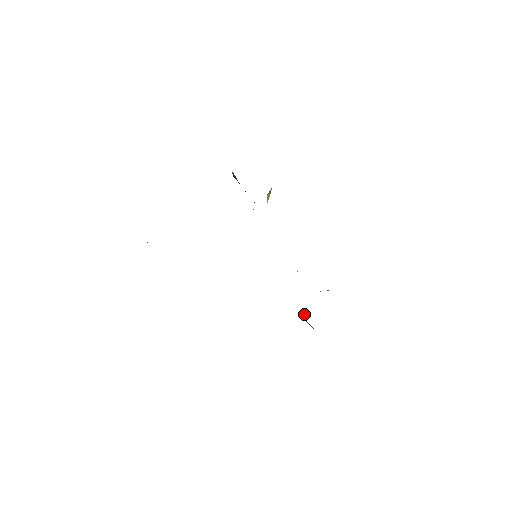
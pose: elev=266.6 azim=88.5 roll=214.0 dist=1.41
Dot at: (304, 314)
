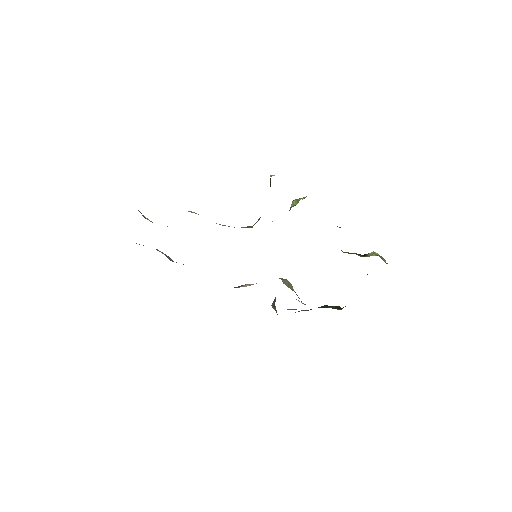
Dot at: (275, 300)
